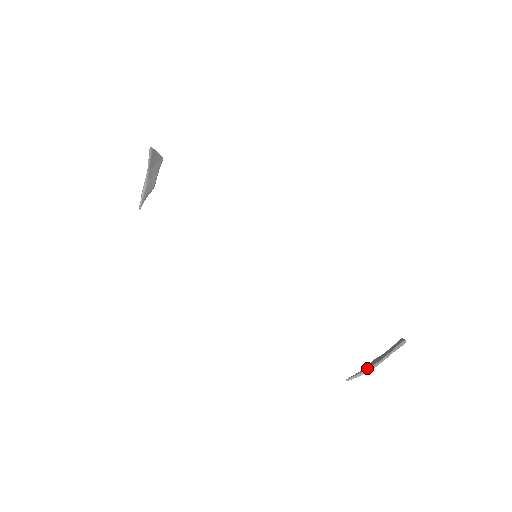
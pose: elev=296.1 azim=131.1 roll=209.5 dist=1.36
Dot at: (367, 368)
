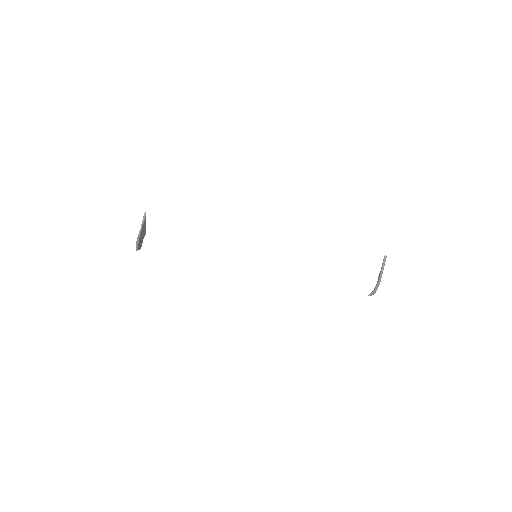
Dot at: (375, 286)
